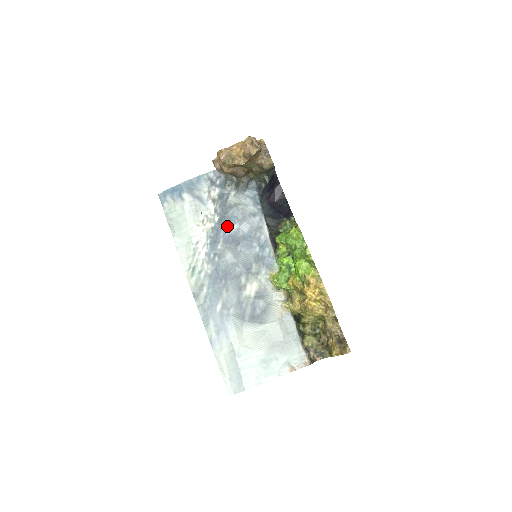
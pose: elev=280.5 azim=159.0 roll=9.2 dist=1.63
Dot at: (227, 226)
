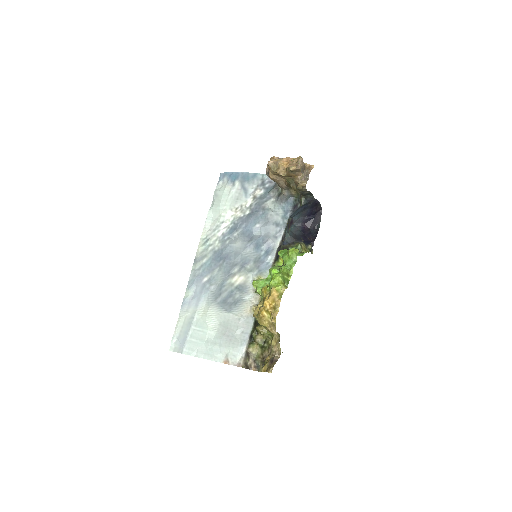
Dot at: (251, 222)
